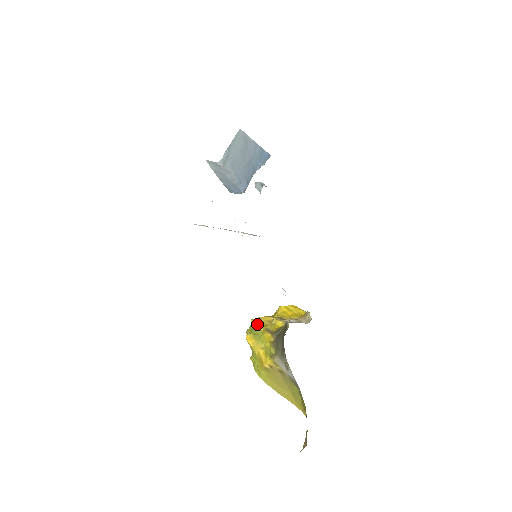
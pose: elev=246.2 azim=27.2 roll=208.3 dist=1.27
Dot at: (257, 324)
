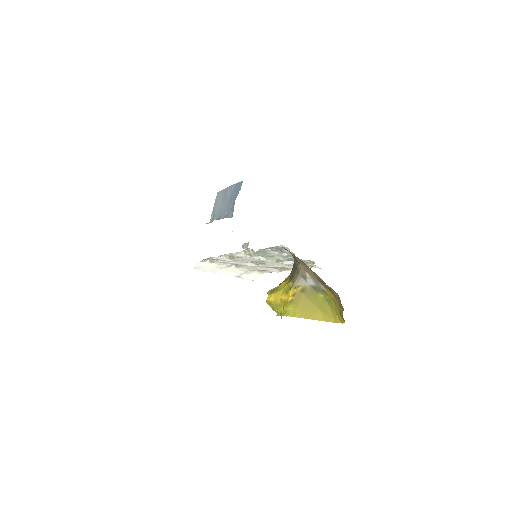
Dot at: (273, 289)
